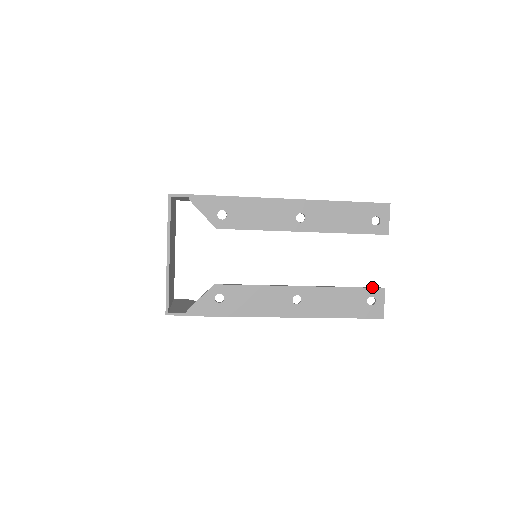
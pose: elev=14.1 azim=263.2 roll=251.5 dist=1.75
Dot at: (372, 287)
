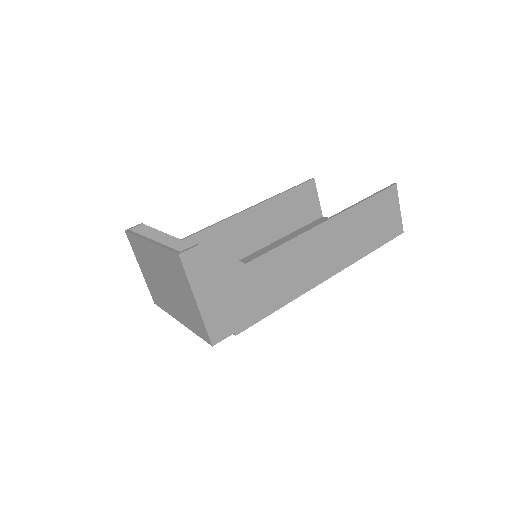
Dot at: occluded
